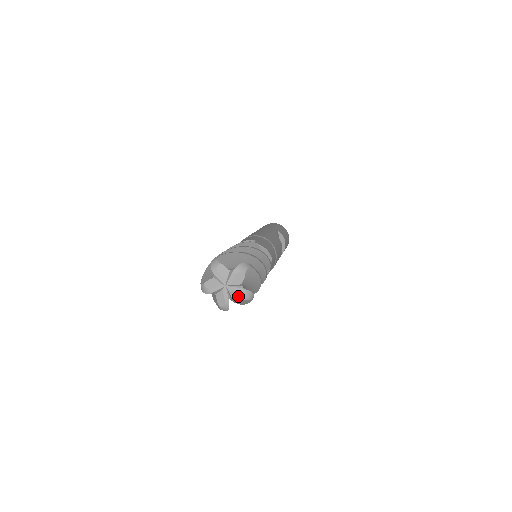
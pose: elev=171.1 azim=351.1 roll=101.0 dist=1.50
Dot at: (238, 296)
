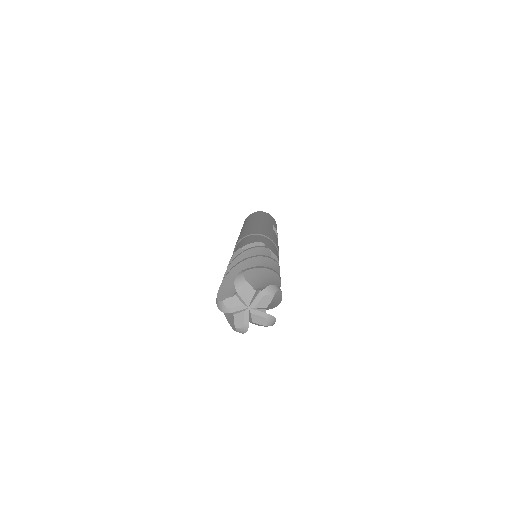
Dot at: (260, 321)
